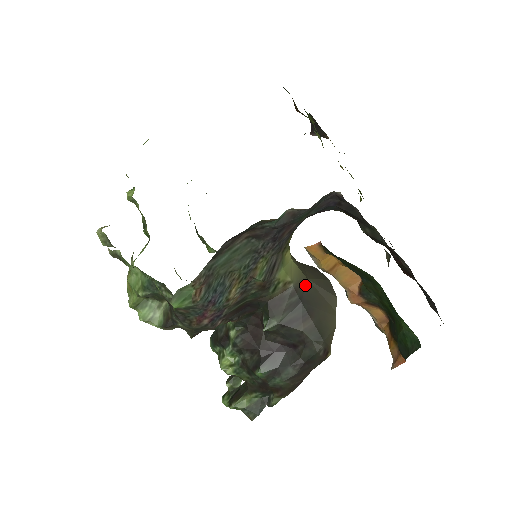
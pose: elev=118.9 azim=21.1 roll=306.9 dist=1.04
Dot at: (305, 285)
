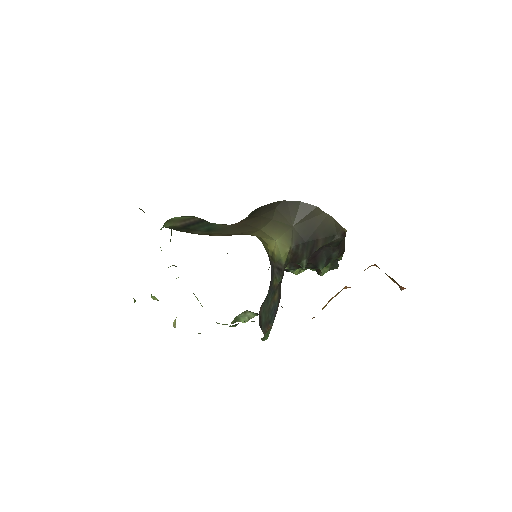
Dot at: (296, 232)
